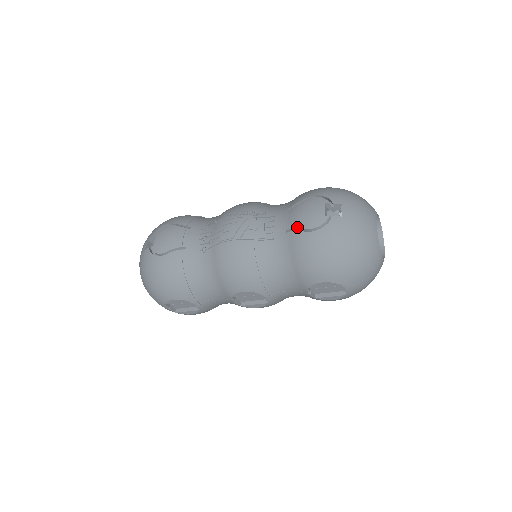
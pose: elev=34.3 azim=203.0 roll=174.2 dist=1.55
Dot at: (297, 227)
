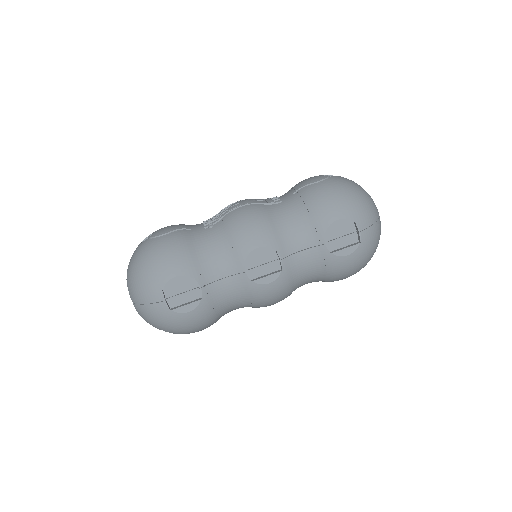
Dot at: (303, 185)
